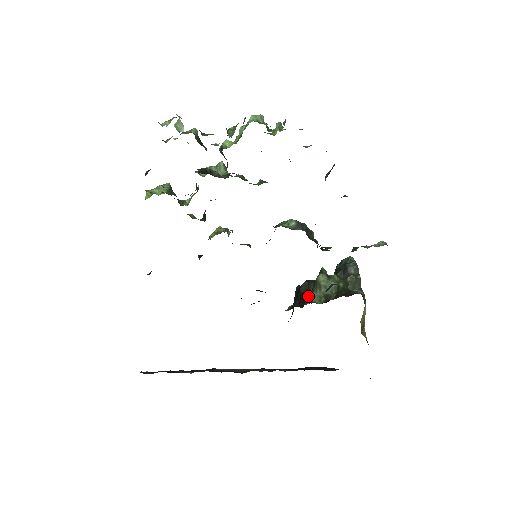
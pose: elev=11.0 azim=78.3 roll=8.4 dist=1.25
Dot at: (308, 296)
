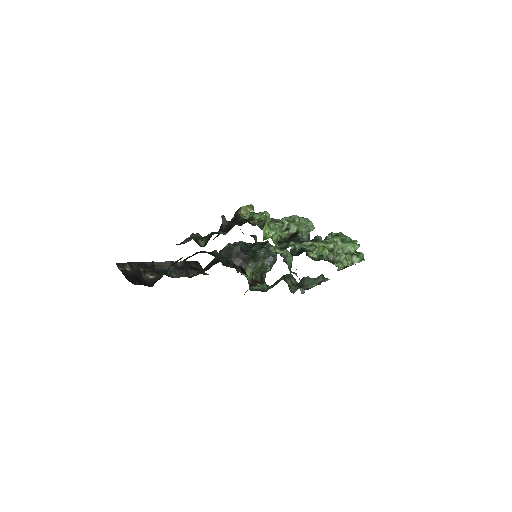
Dot at: (245, 268)
